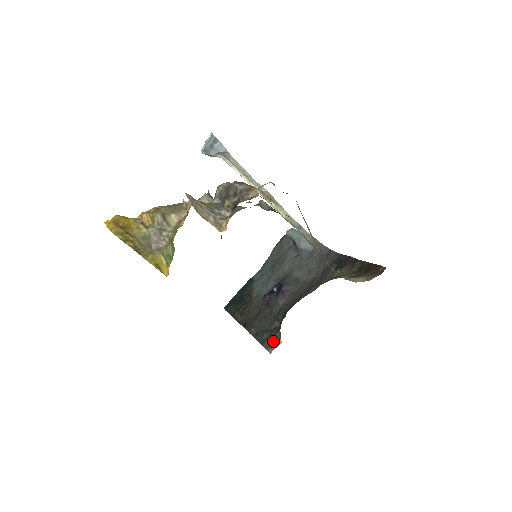
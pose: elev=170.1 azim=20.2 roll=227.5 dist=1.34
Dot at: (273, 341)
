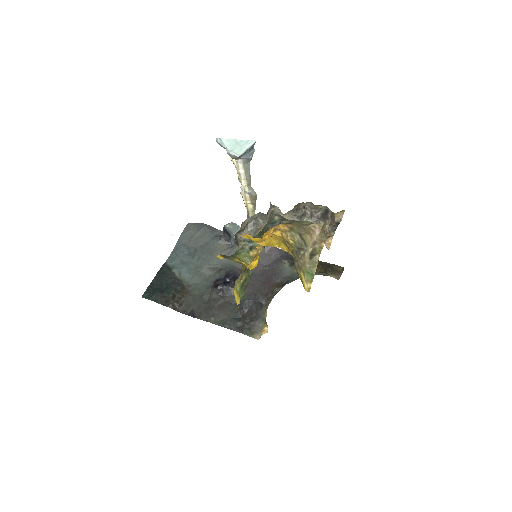
Dot at: (256, 328)
